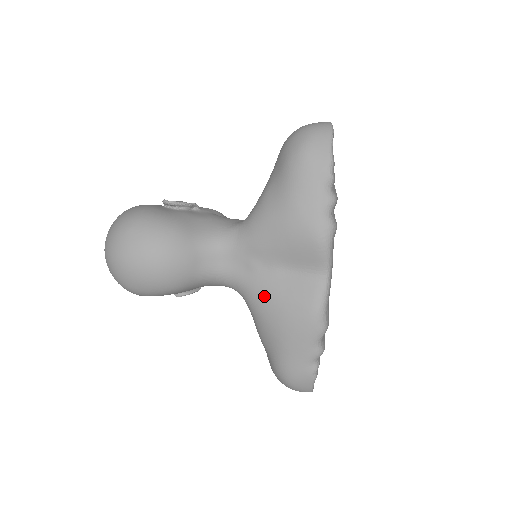
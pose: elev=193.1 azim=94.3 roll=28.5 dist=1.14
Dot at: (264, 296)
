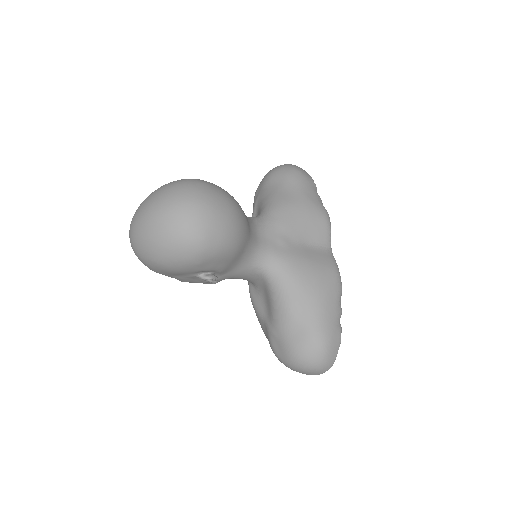
Dot at: (299, 263)
